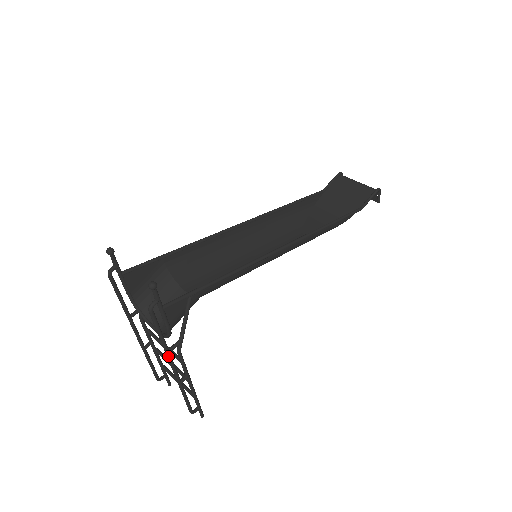
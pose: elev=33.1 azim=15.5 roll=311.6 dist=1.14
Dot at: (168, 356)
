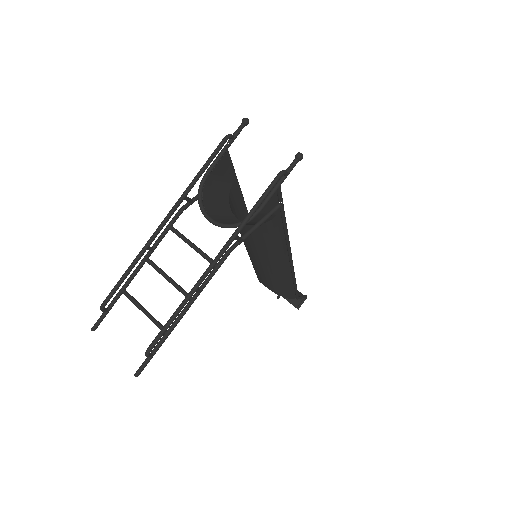
Dot at: (232, 240)
